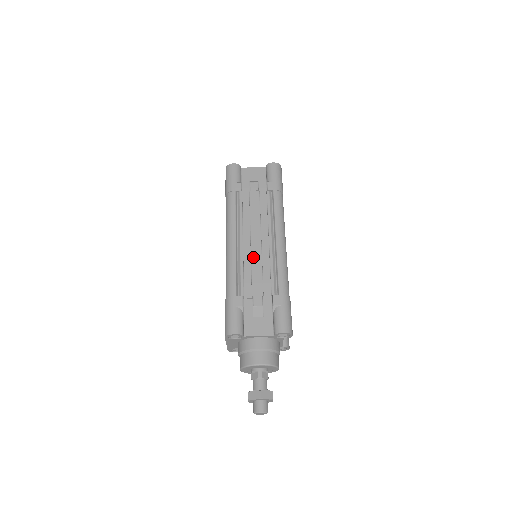
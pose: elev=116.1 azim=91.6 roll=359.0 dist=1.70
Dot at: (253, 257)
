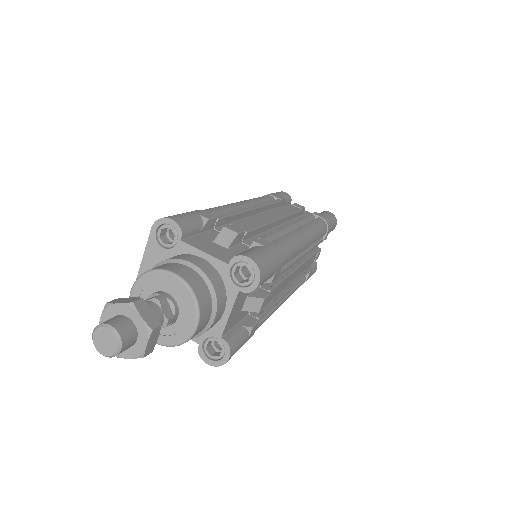
Dot at: (259, 217)
